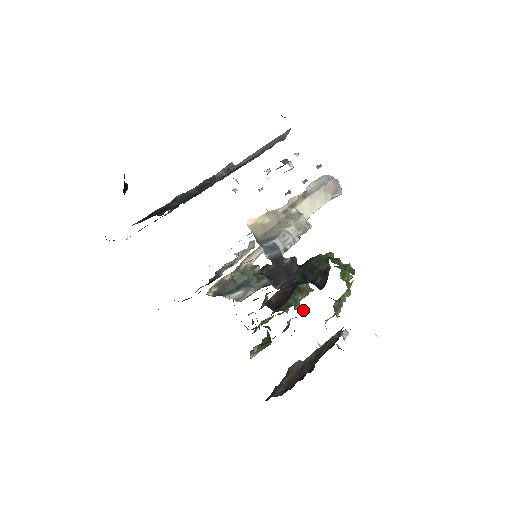
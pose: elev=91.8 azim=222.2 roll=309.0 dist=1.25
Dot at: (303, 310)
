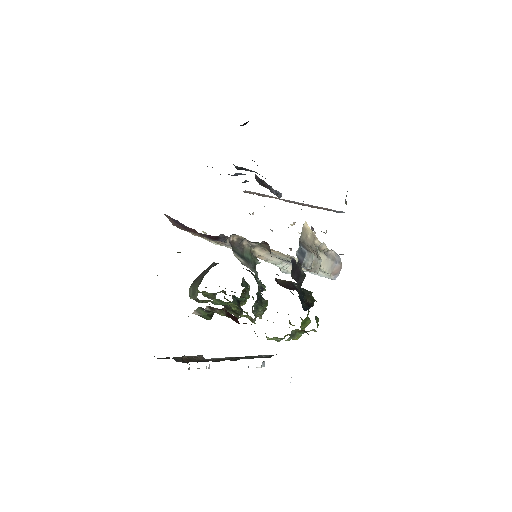
Dot at: occluded
